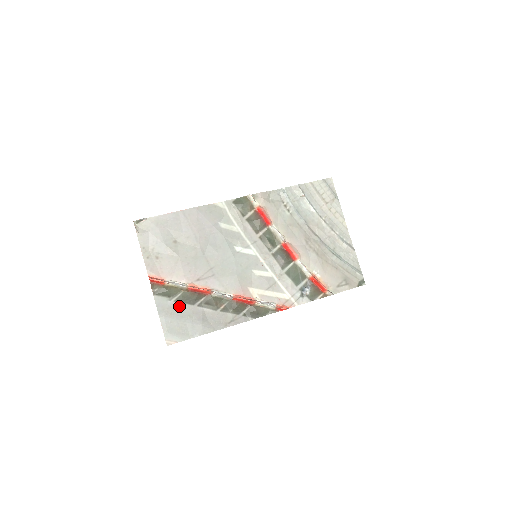
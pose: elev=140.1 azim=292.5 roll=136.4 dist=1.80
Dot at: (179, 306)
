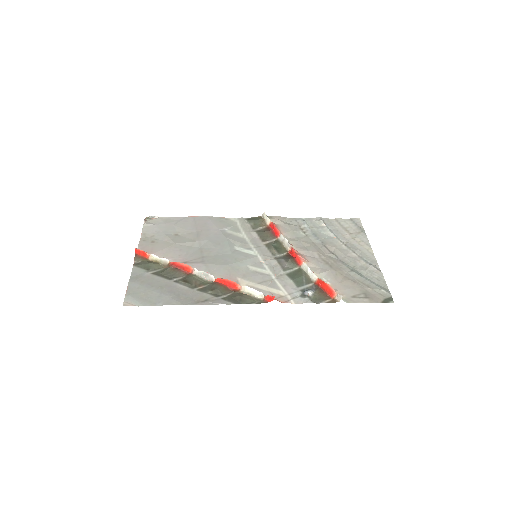
Dot at: (154, 278)
